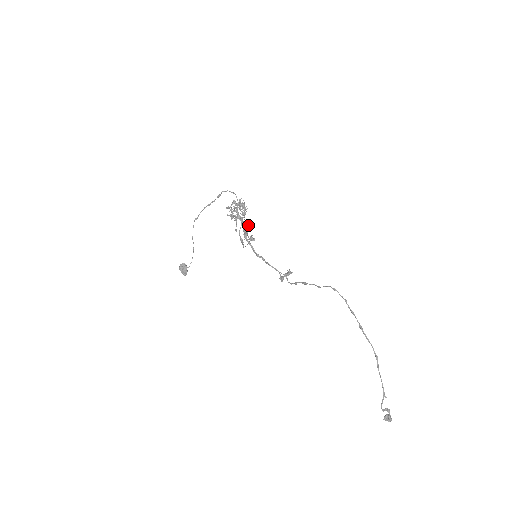
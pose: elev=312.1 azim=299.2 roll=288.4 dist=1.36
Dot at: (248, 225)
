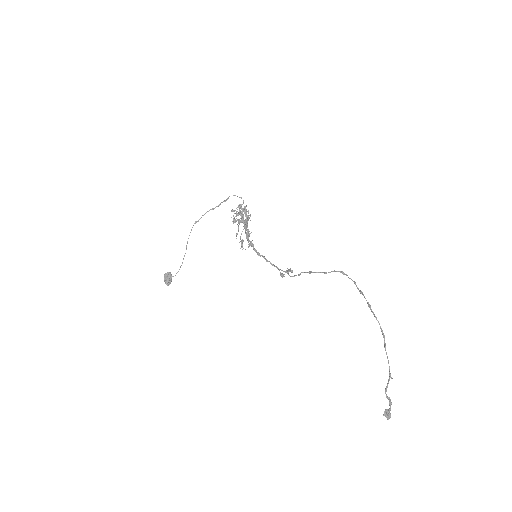
Dot at: (249, 231)
